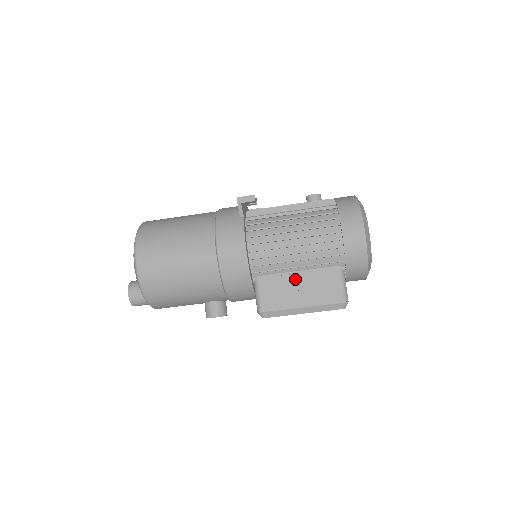
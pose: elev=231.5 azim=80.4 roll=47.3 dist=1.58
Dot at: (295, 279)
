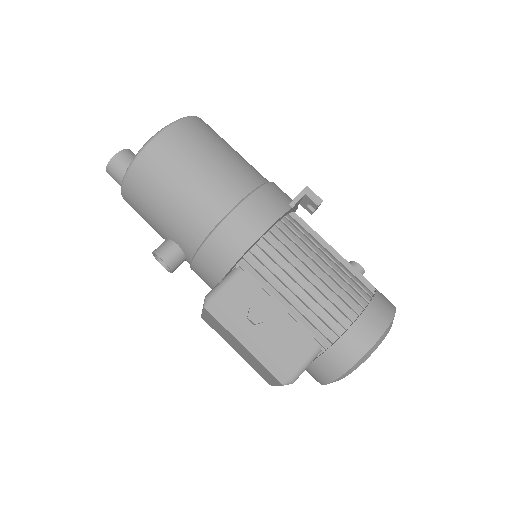
Dot at: (272, 307)
